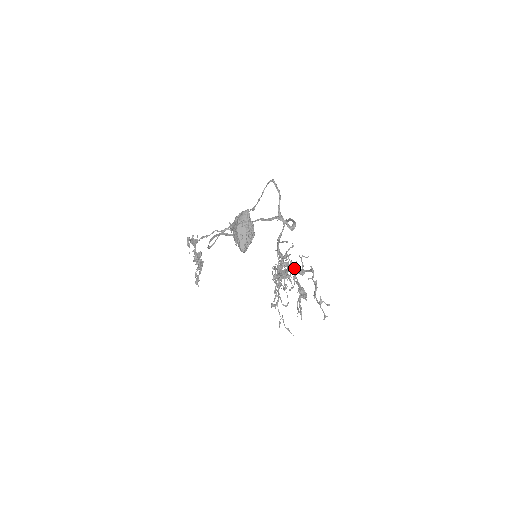
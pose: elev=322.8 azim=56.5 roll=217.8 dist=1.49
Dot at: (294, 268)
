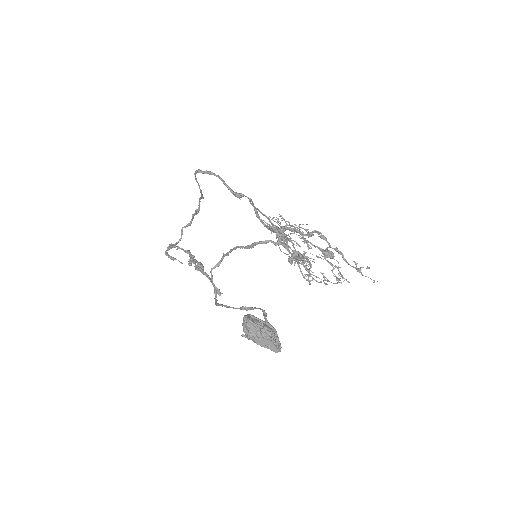
Dot at: (311, 264)
